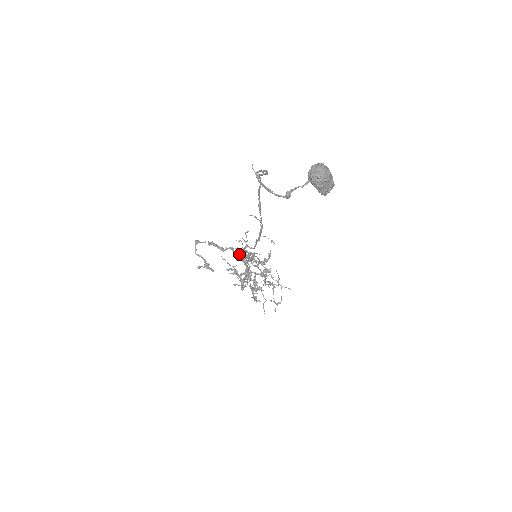
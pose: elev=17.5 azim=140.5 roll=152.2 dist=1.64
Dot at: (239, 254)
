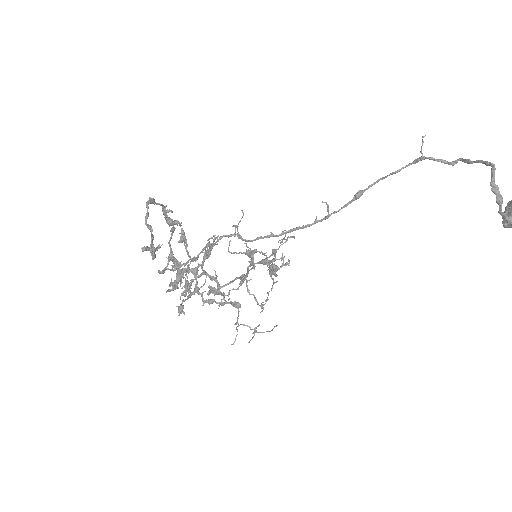
Dot at: occluded
